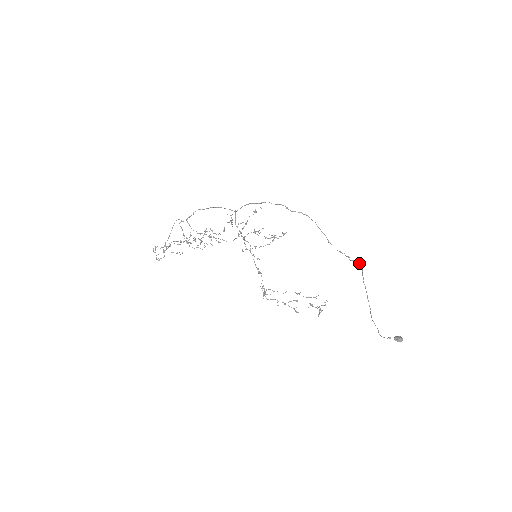
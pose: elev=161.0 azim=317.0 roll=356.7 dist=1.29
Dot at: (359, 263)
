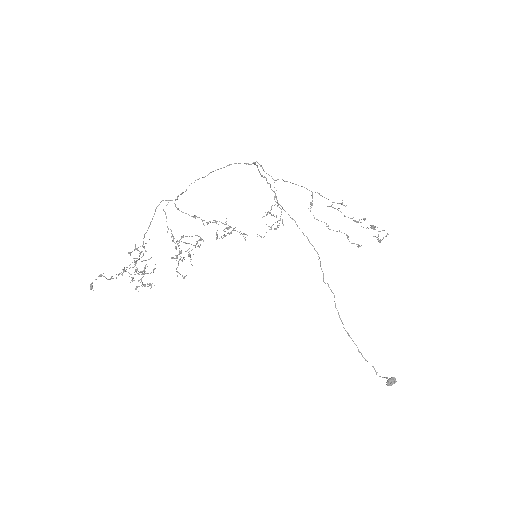
Dot at: occluded
